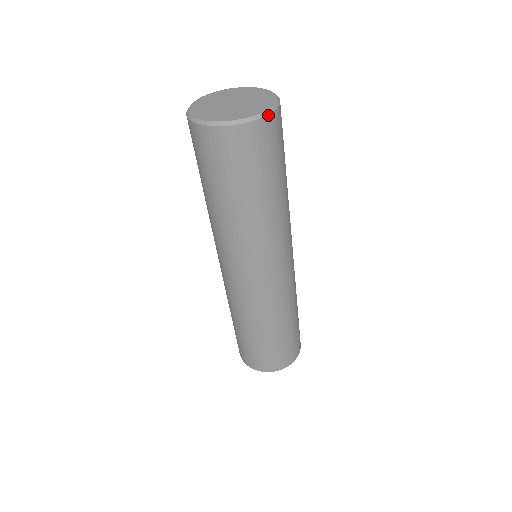
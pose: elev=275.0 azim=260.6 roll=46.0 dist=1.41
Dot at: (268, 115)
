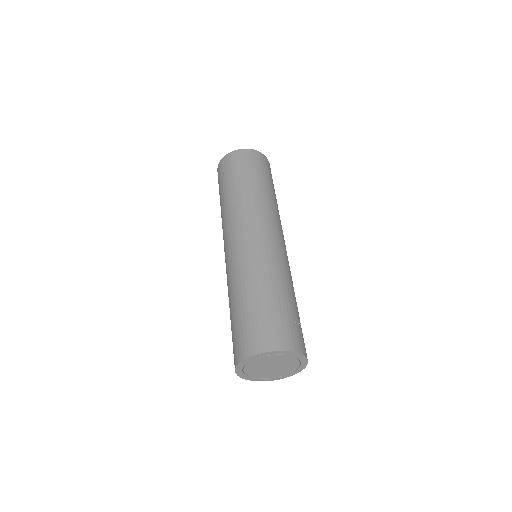
Dot at: (261, 153)
